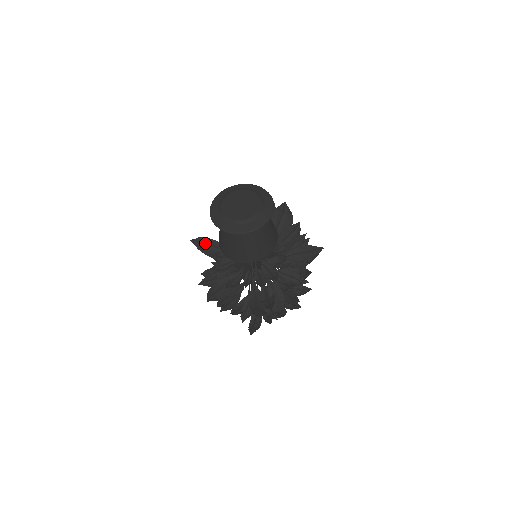
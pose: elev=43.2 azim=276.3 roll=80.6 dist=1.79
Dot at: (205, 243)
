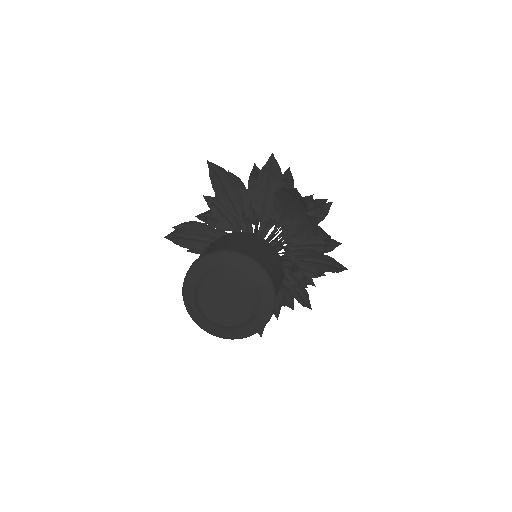
Dot at: (185, 235)
